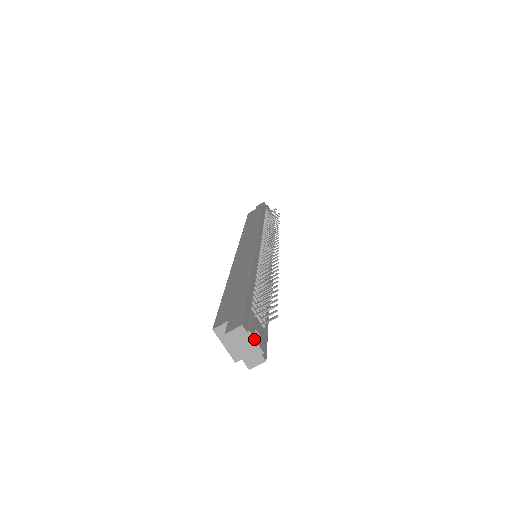
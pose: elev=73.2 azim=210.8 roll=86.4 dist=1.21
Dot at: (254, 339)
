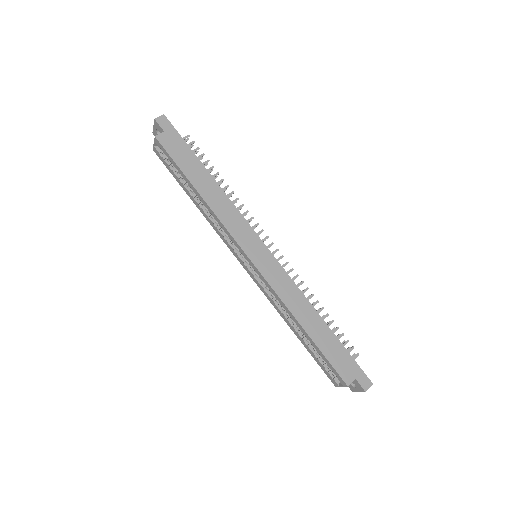
Dot at: occluded
